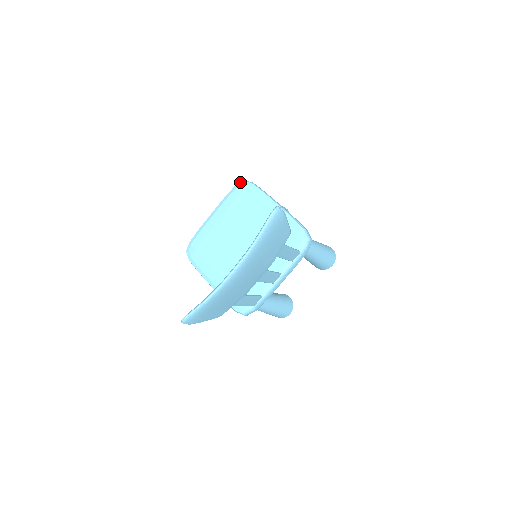
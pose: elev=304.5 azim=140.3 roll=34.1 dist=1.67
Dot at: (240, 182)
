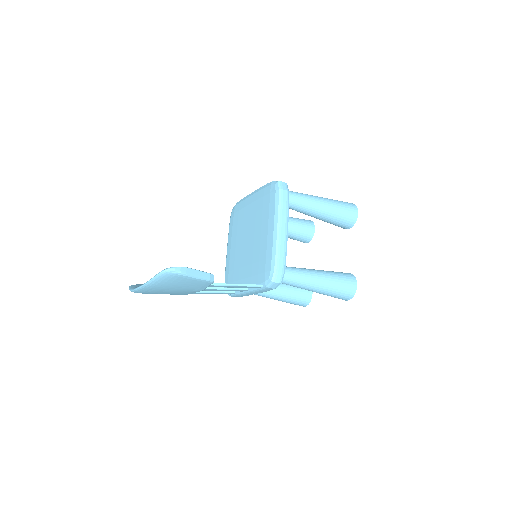
Dot at: (275, 181)
